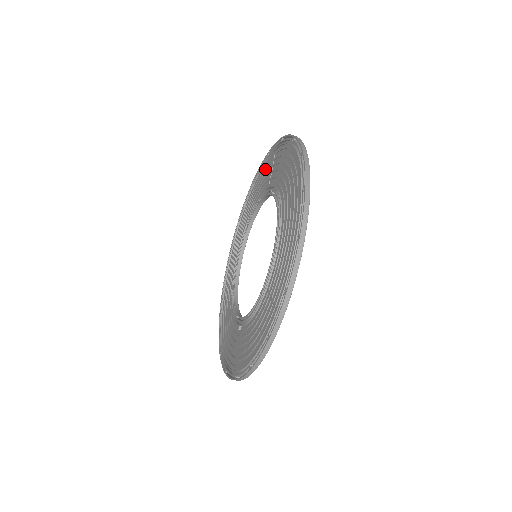
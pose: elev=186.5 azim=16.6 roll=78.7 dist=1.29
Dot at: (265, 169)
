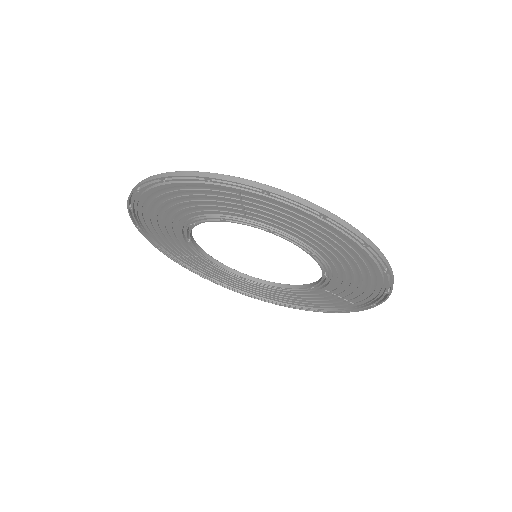
Dot at: (207, 191)
